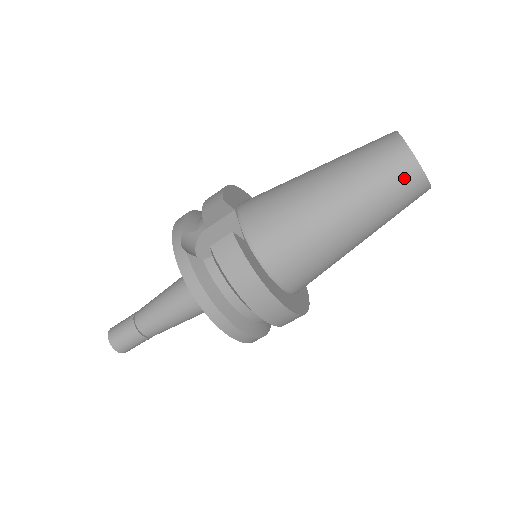
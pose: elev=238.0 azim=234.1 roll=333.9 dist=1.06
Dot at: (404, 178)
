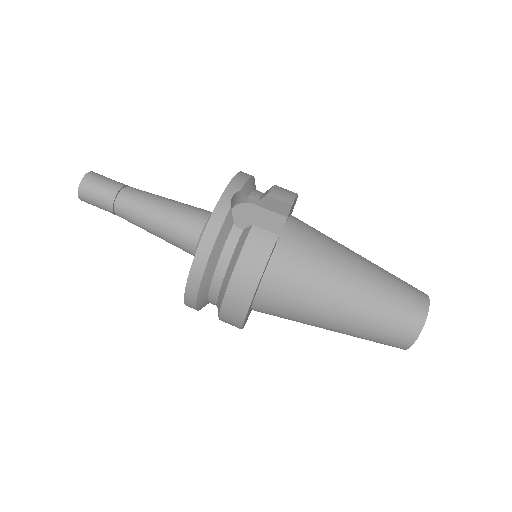
Dot at: (404, 330)
